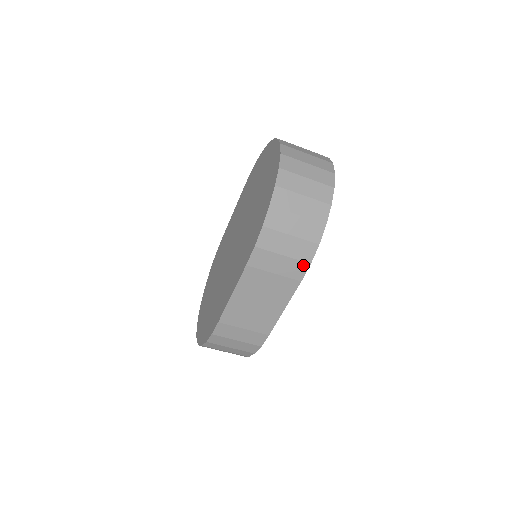
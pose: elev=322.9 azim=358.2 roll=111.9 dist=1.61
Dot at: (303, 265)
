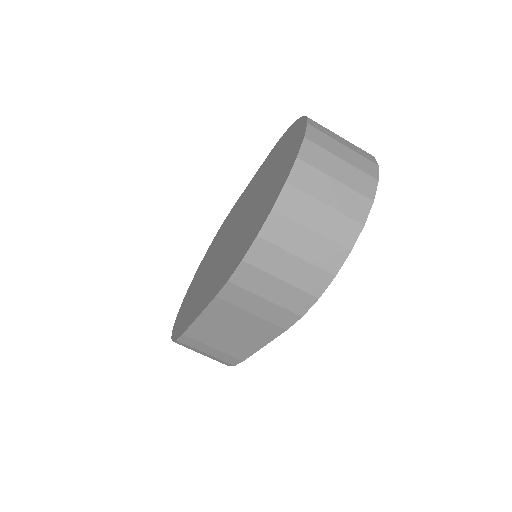
Dot at: (291, 315)
